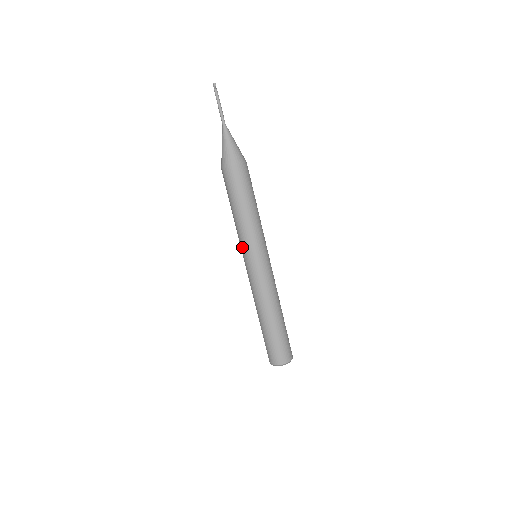
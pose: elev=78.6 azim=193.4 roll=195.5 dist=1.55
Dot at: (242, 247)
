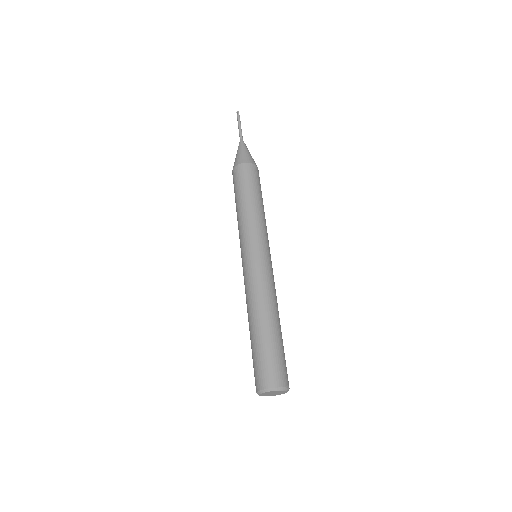
Dot at: (241, 240)
